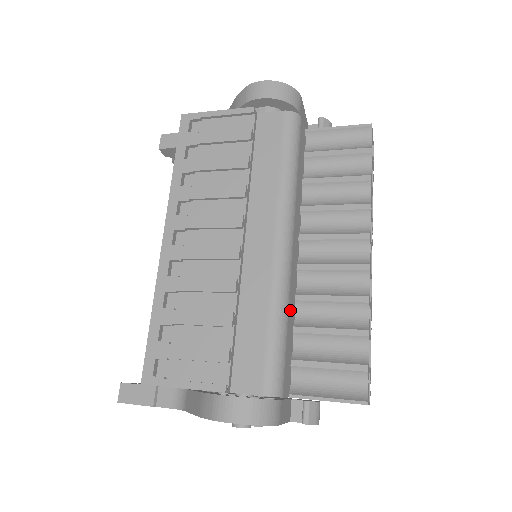
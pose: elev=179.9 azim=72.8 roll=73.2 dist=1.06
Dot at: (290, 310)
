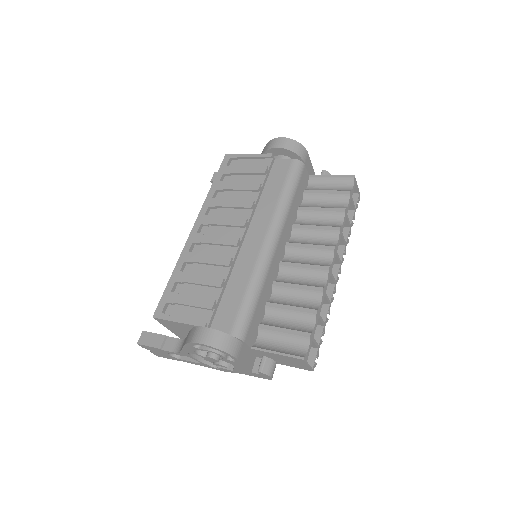
Dot at: (265, 288)
